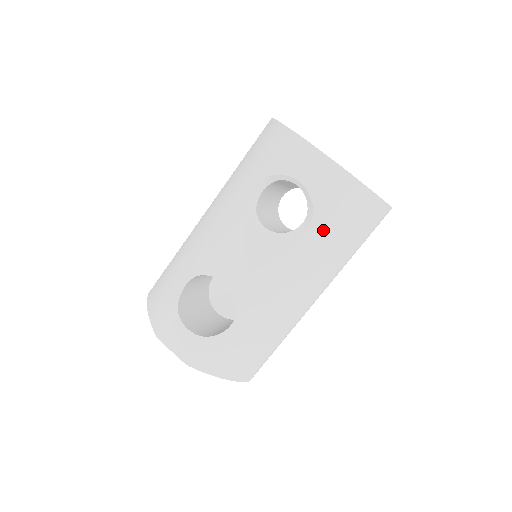
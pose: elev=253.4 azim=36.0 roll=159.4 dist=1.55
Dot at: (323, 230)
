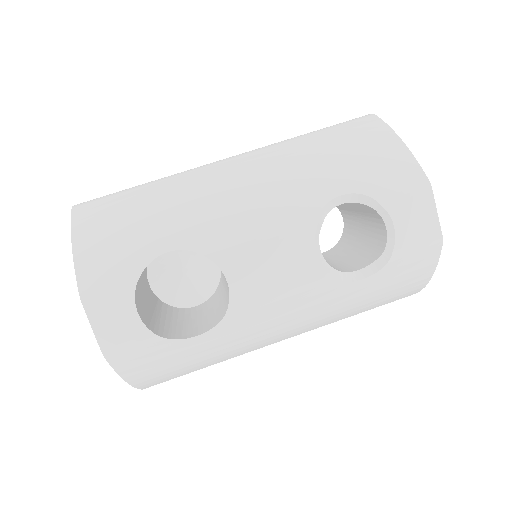
Dot at: (369, 289)
